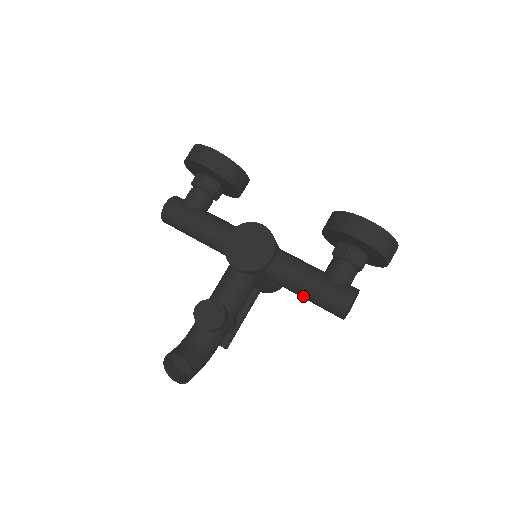
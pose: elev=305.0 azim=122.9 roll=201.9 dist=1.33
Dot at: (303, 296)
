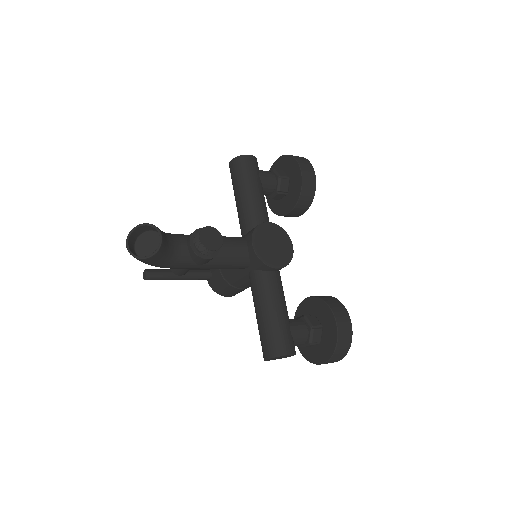
Dot at: (262, 314)
